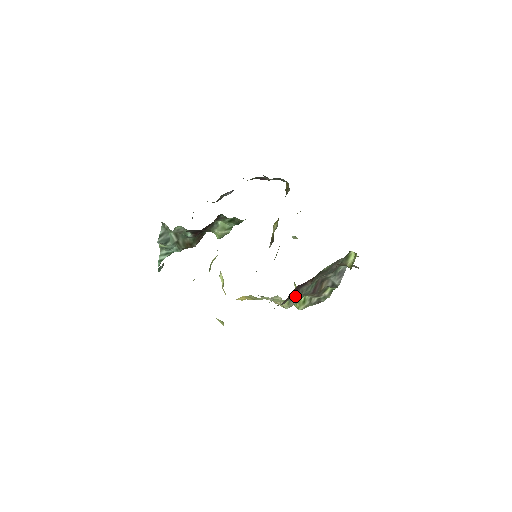
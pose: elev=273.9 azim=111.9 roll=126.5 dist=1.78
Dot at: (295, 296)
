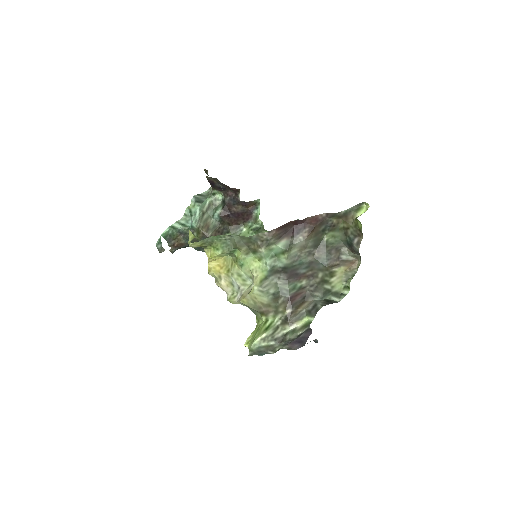
Dot at: (283, 243)
